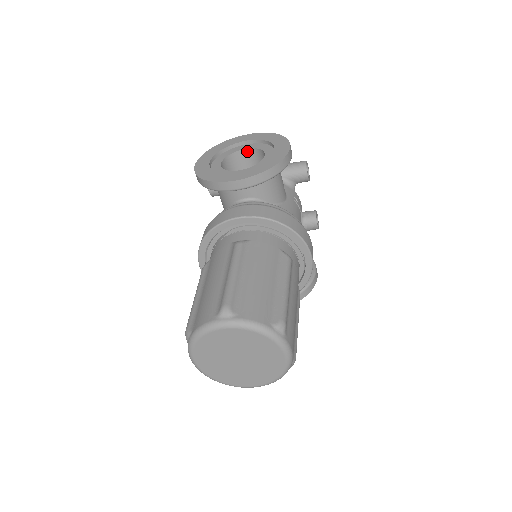
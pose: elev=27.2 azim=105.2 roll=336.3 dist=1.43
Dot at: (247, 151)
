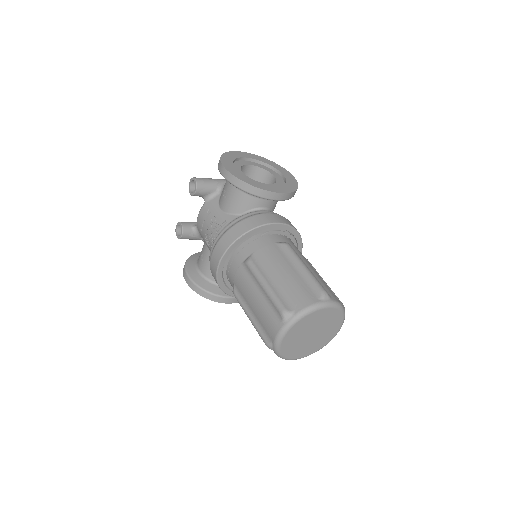
Dot at: (250, 167)
